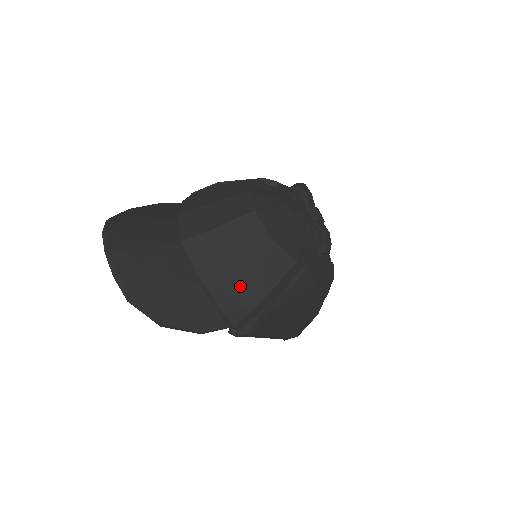
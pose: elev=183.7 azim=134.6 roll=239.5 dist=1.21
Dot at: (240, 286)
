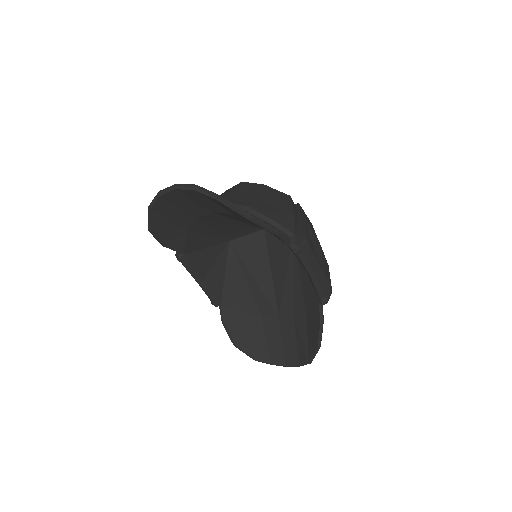
Dot at: (273, 207)
